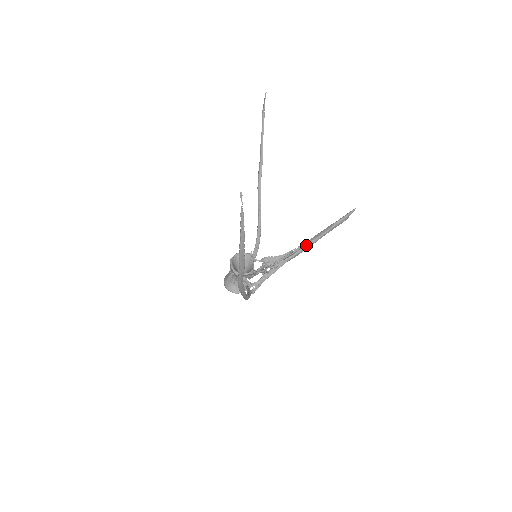
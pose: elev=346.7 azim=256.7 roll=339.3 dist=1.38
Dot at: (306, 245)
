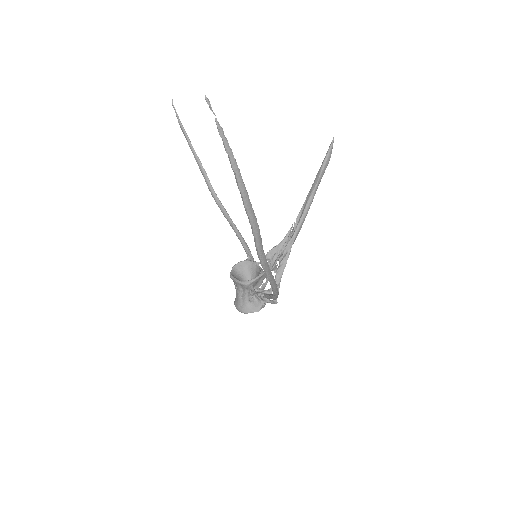
Dot at: (304, 211)
